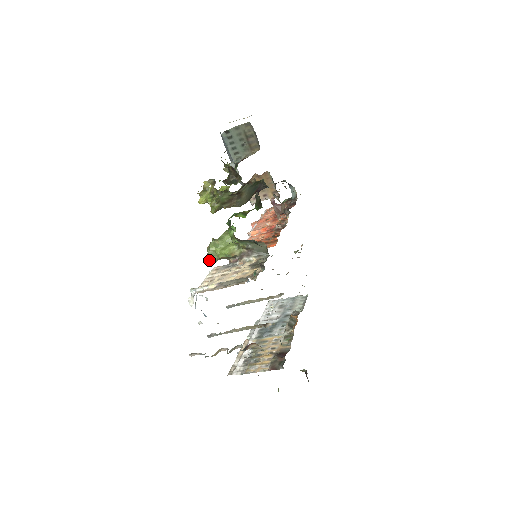
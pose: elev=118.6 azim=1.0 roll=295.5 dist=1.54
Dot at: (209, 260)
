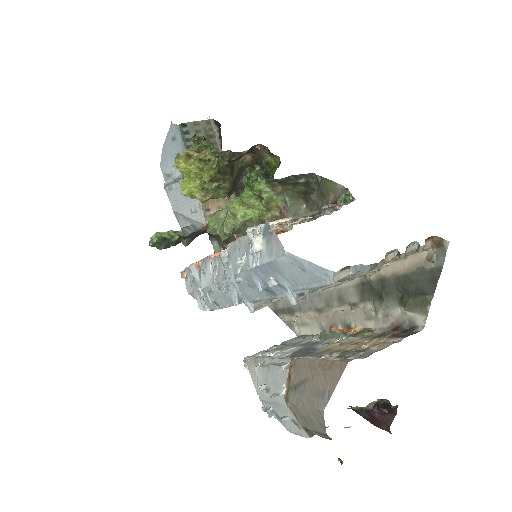
Dot at: (229, 224)
